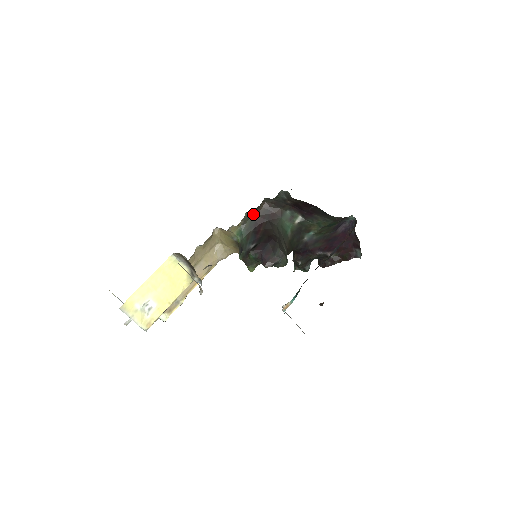
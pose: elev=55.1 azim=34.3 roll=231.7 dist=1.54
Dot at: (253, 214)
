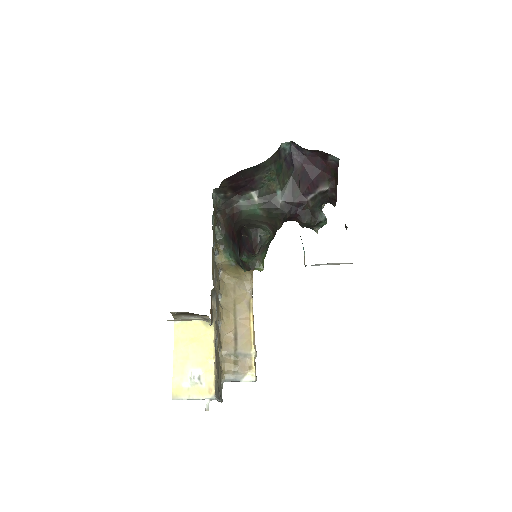
Dot at: (222, 233)
